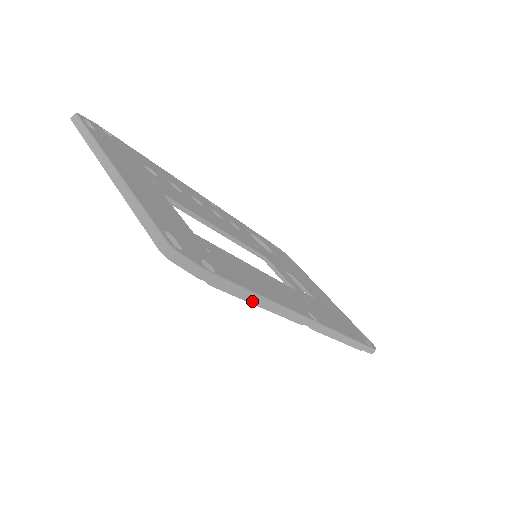
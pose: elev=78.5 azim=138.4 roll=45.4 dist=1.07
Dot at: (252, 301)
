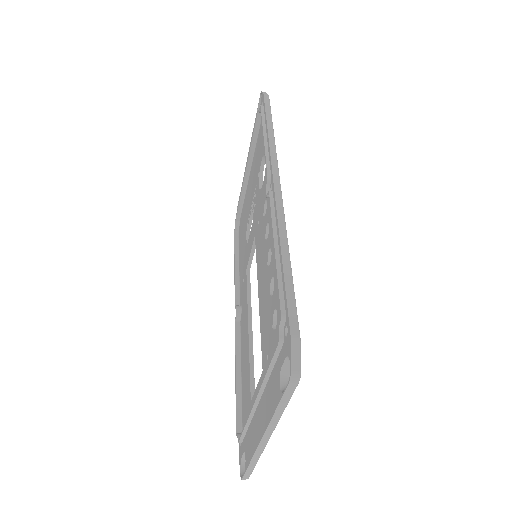
Dot at: (239, 397)
